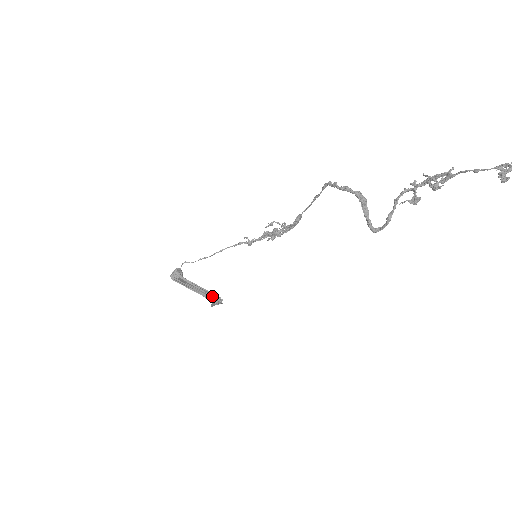
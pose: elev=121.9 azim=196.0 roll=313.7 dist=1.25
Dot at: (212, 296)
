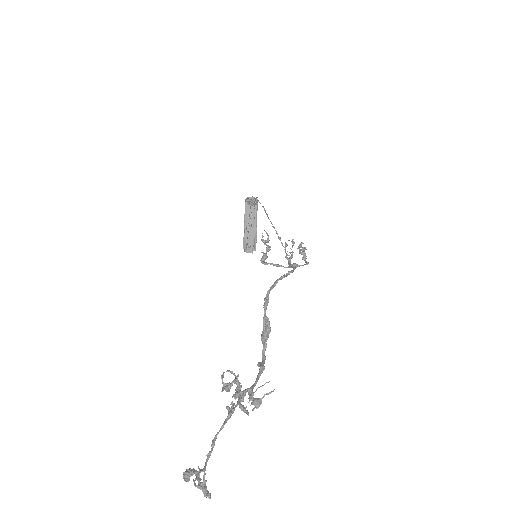
Dot at: (252, 241)
